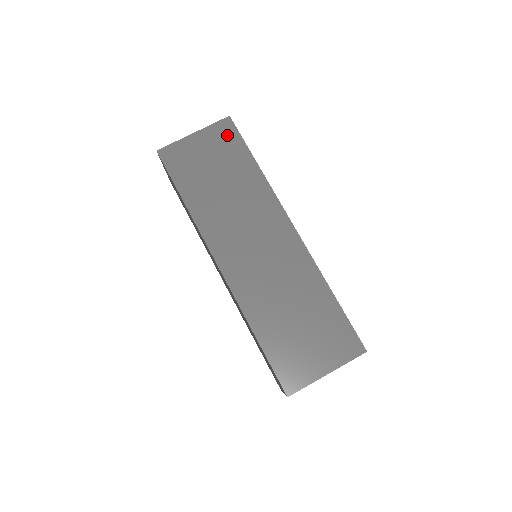
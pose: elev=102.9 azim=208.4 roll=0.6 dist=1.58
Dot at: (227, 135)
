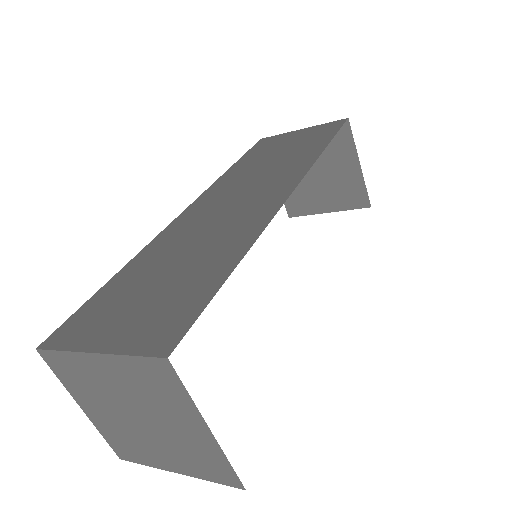
Dot at: (328, 129)
